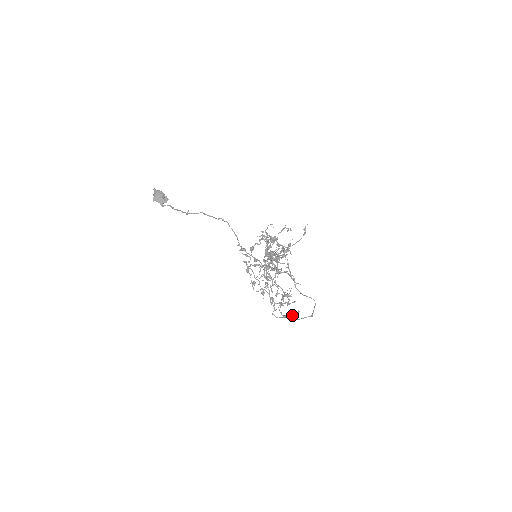
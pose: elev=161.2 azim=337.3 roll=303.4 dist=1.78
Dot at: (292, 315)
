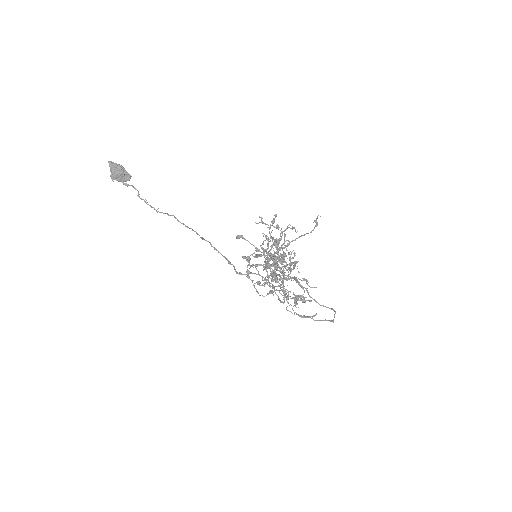
Dot at: (309, 316)
